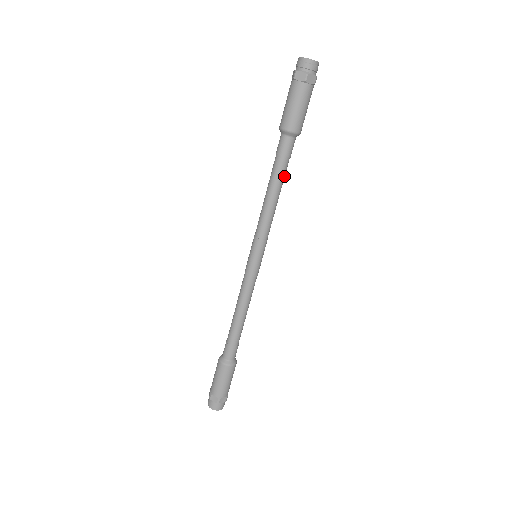
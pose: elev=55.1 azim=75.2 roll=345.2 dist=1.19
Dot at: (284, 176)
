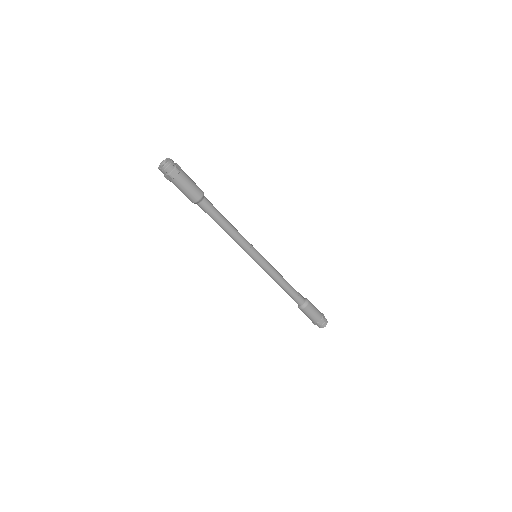
Dot at: (221, 217)
